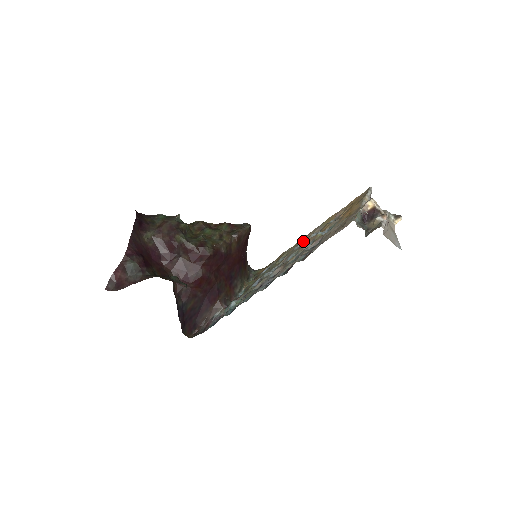
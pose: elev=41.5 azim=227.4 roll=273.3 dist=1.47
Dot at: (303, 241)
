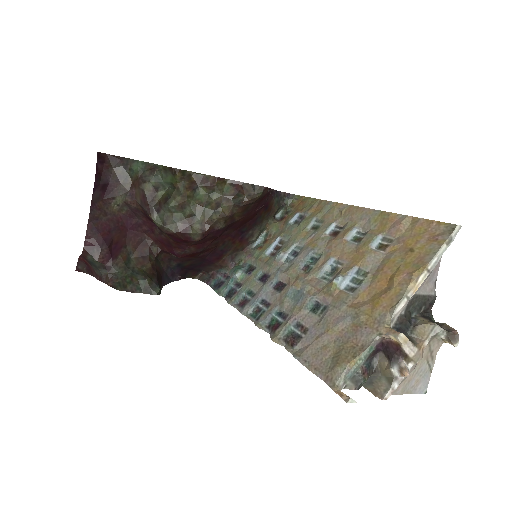
Dot at: (343, 221)
